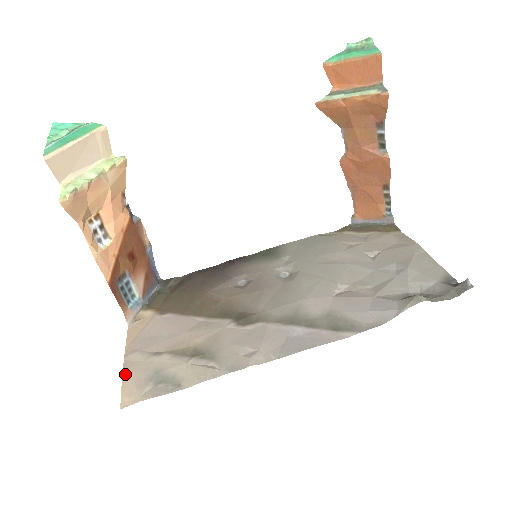
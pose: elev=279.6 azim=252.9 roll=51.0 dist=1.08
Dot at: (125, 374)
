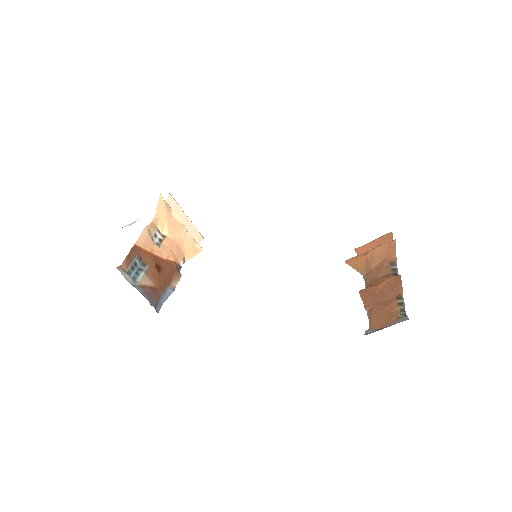
Dot at: occluded
